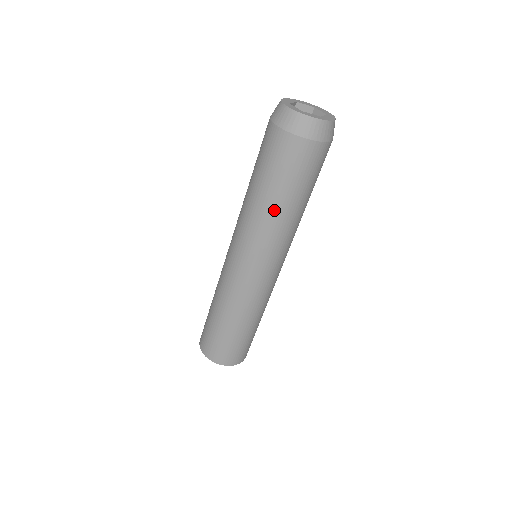
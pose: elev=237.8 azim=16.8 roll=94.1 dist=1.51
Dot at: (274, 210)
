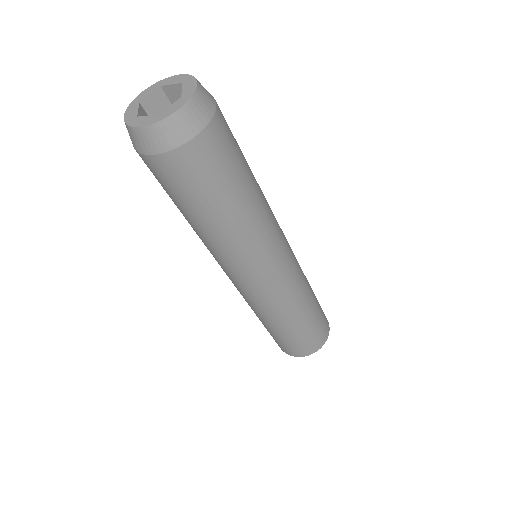
Dot at: (236, 221)
